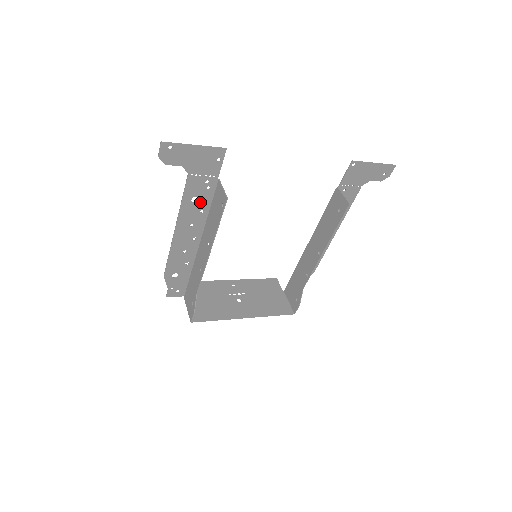
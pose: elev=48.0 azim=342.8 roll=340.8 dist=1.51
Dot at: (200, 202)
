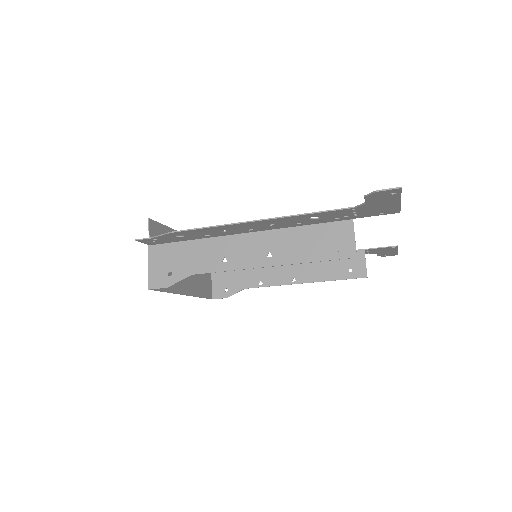
Dot at: (312, 220)
